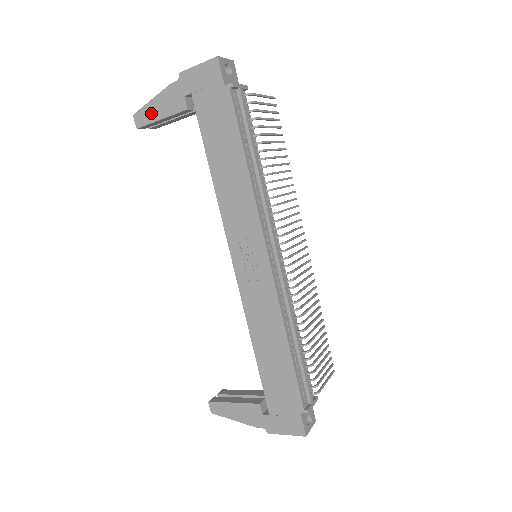
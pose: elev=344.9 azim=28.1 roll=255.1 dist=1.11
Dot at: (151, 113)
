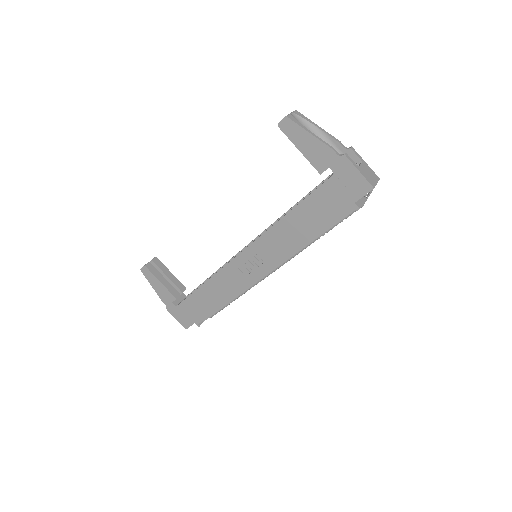
Dot at: (298, 137)
